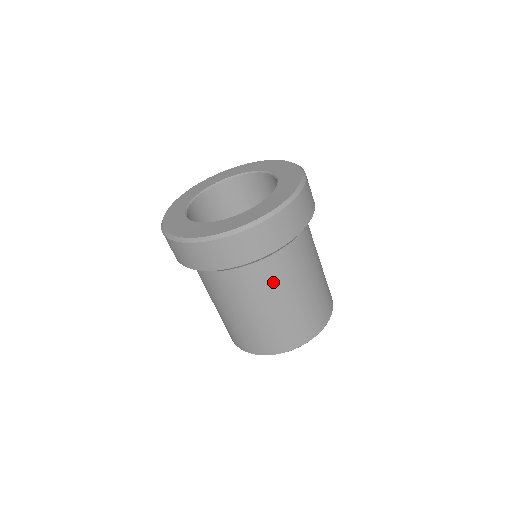
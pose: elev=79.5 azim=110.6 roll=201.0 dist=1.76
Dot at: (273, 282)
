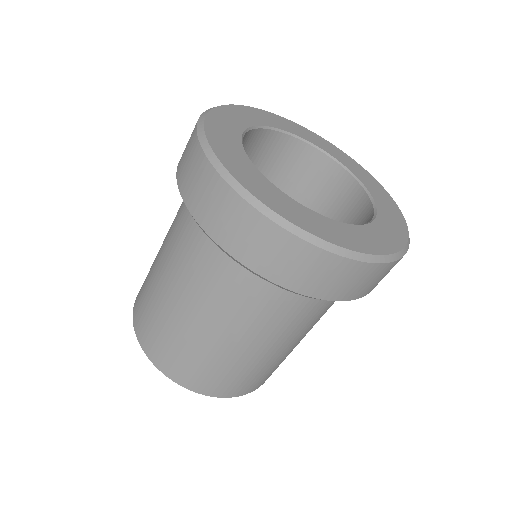
Dot at: (243, 310)
